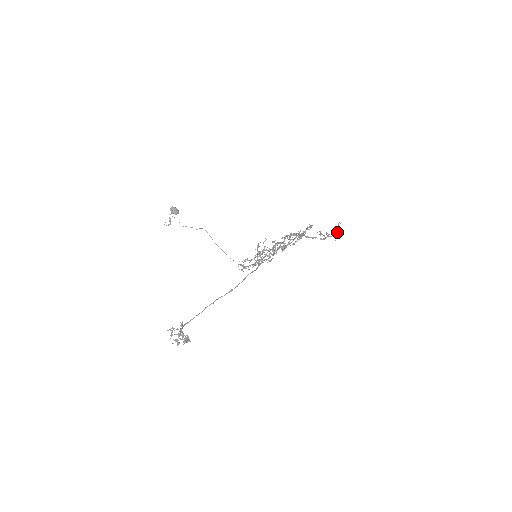
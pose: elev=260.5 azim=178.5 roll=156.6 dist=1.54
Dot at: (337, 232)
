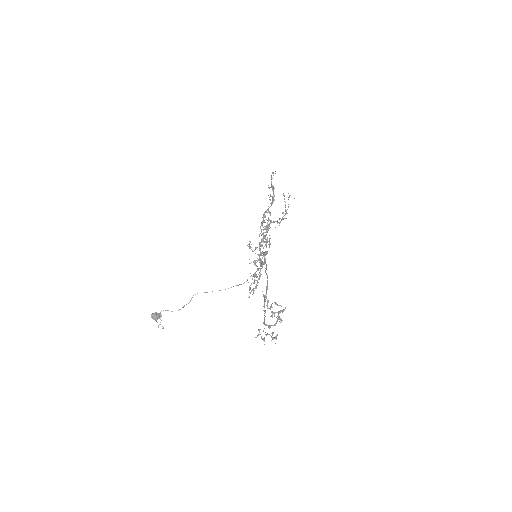
Dot at: (289, 195)
